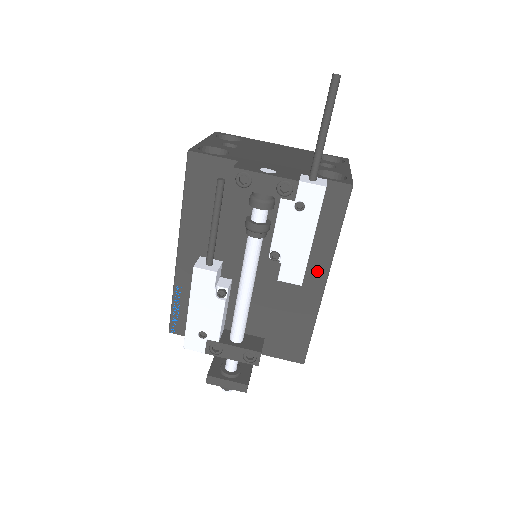
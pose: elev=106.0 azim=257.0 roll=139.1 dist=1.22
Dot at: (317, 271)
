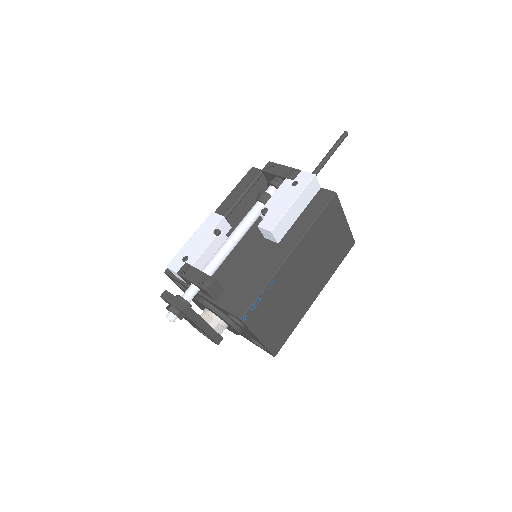
Dot at: (289, 243)
